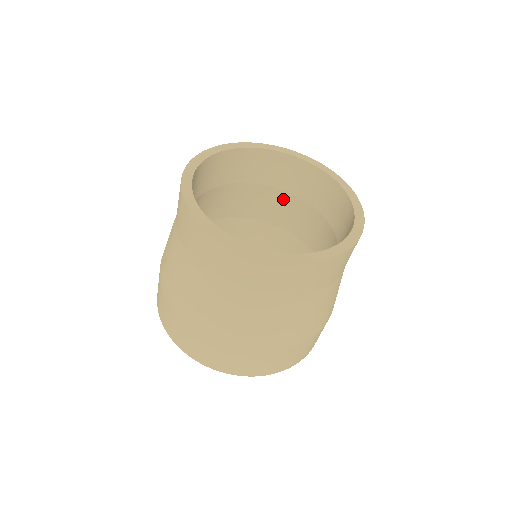
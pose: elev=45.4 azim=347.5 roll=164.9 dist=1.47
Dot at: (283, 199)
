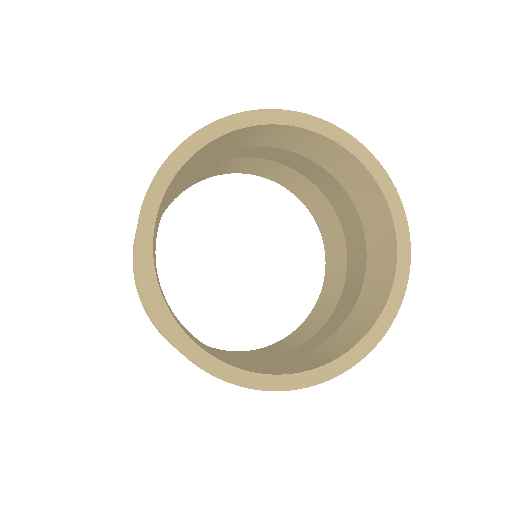
Dot at: occluded
